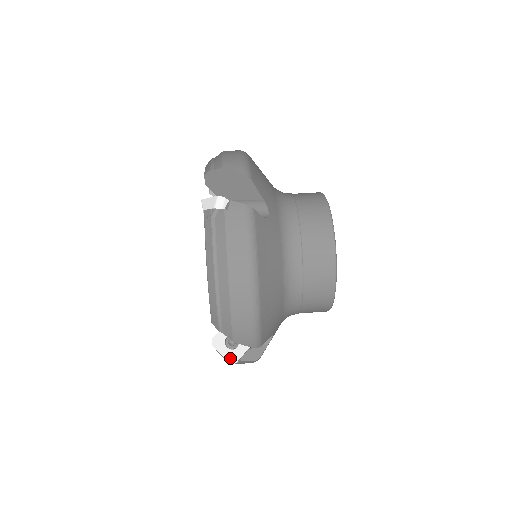
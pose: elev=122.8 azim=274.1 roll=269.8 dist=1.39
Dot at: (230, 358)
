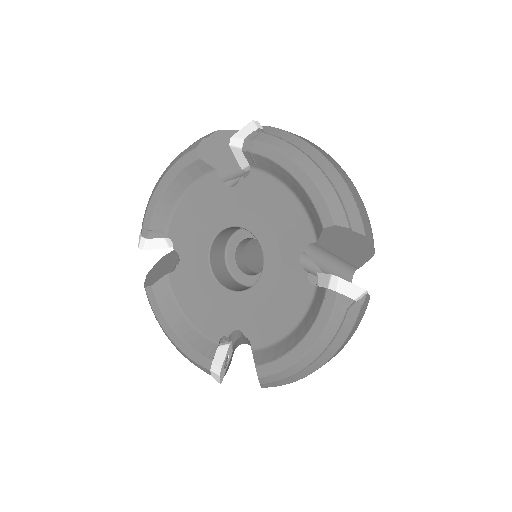
Dot at: (360, 288)
